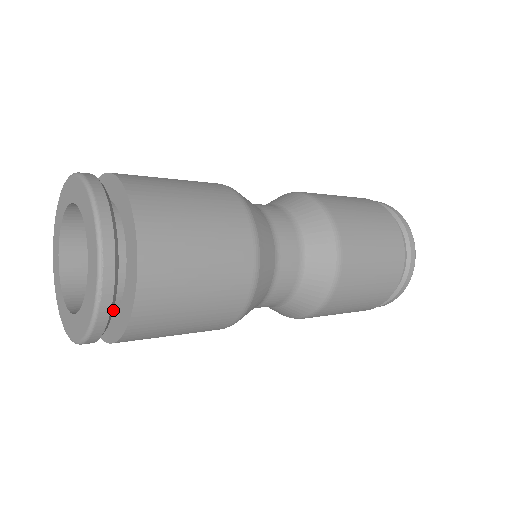
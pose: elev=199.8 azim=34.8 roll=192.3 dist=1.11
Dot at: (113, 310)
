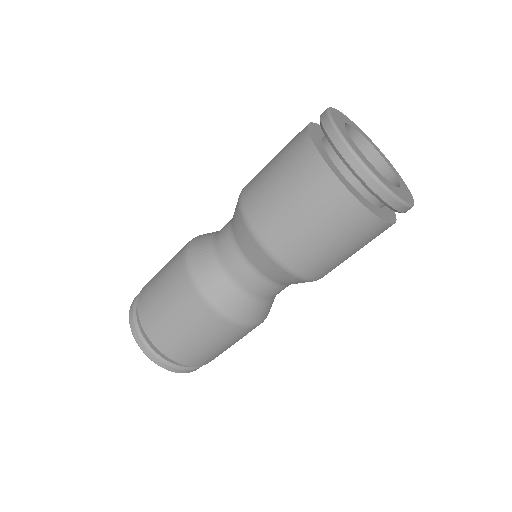
Dot at: occluded
